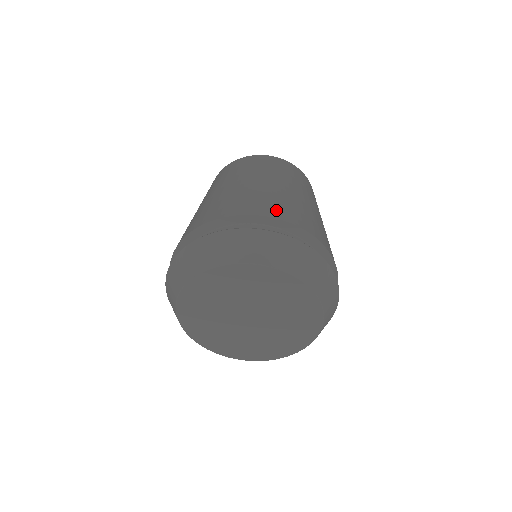
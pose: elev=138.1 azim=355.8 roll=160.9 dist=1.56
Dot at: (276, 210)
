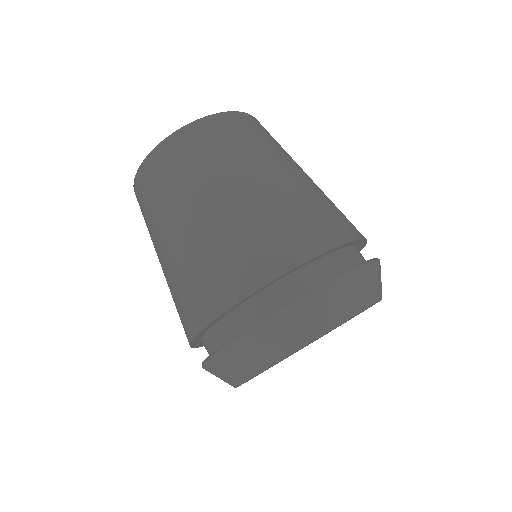
Dot at: occluded
